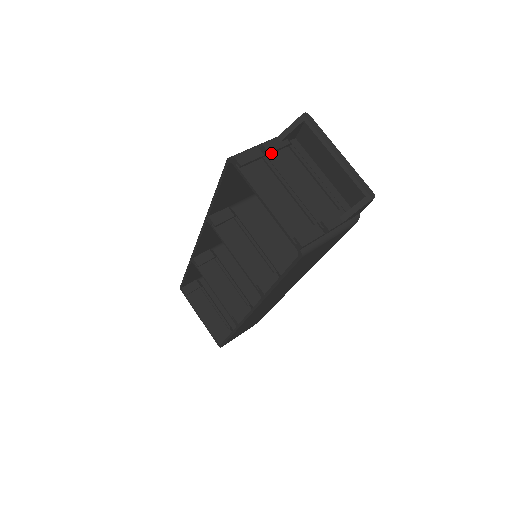
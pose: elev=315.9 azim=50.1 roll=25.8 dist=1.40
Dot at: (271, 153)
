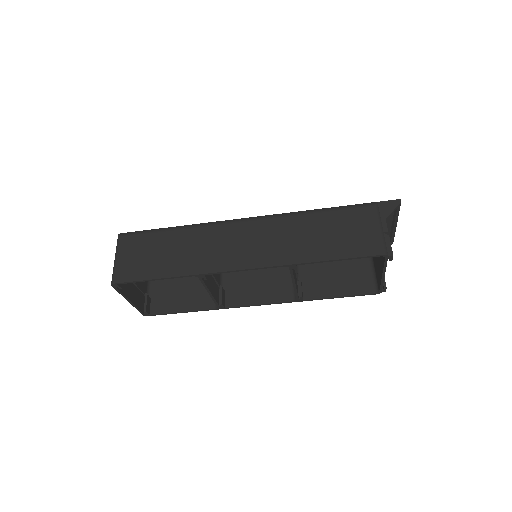
Dot at: occluded
